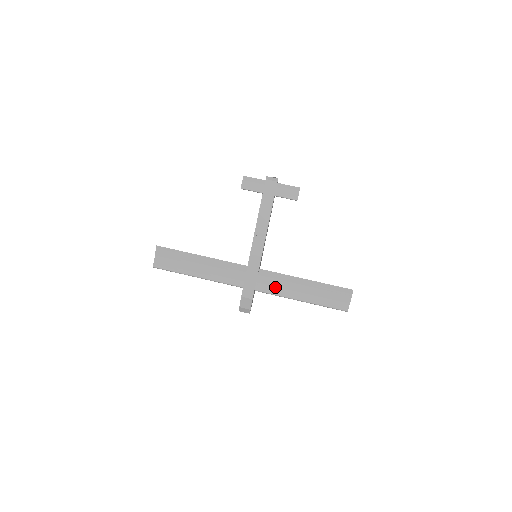
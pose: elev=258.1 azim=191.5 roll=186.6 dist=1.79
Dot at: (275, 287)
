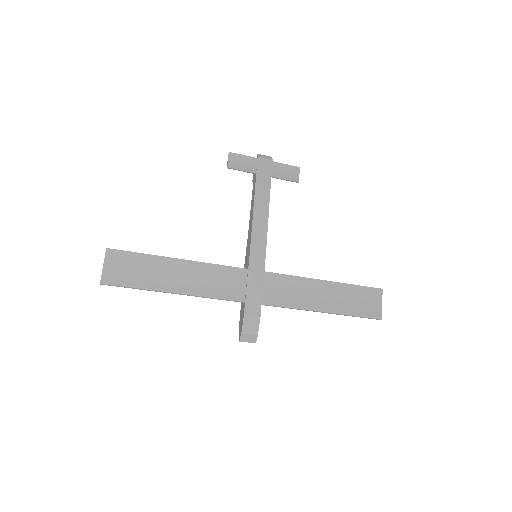
Dot at: (288, 296)
